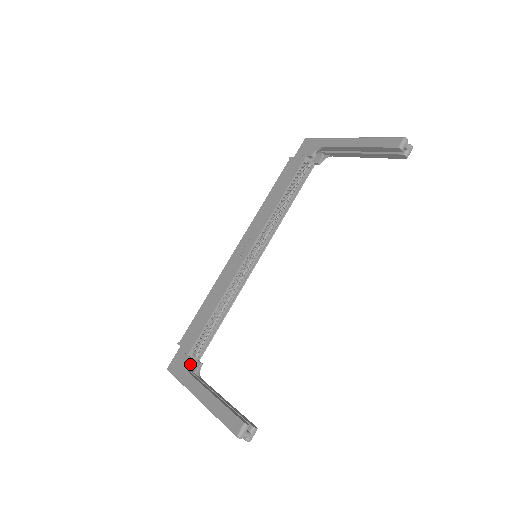
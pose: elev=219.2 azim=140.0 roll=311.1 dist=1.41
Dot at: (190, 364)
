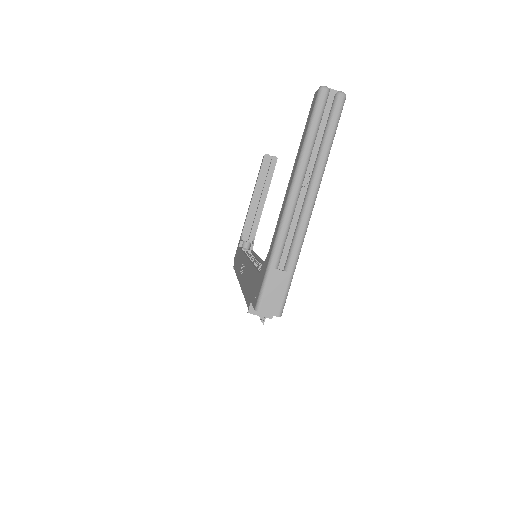
Dot at: occluded
